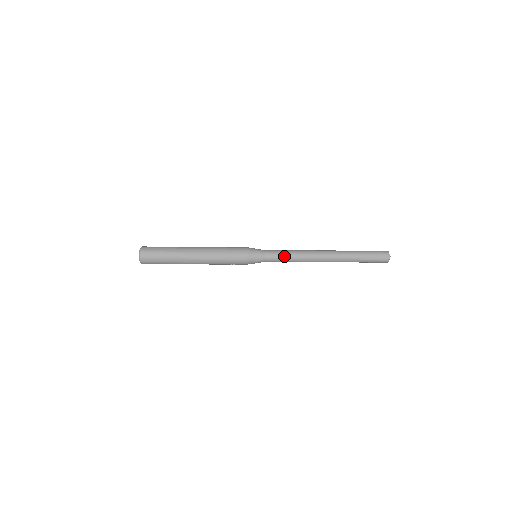
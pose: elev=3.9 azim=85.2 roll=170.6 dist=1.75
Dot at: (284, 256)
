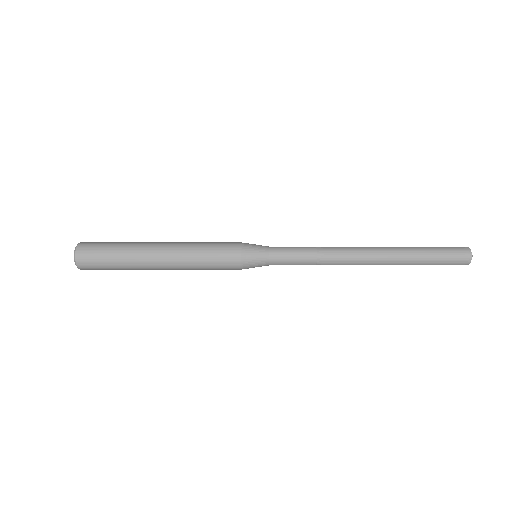
Dot at: (300, 260)
